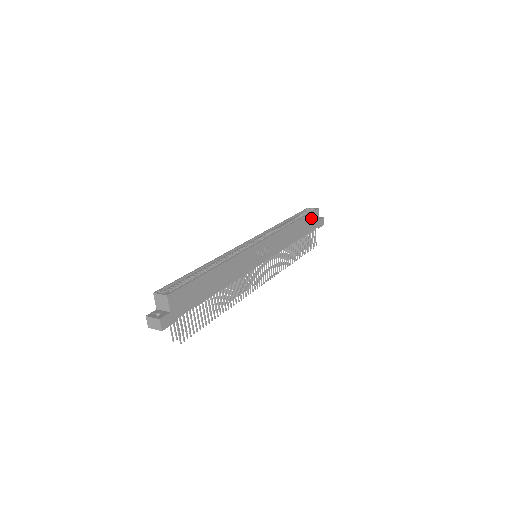
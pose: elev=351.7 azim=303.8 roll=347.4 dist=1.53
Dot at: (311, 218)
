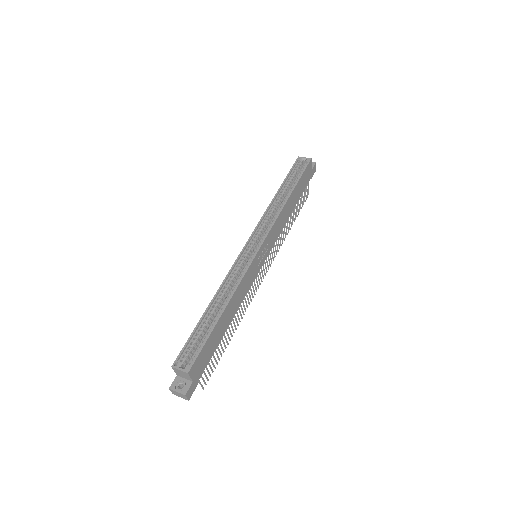
Dot at: (305, 175)
